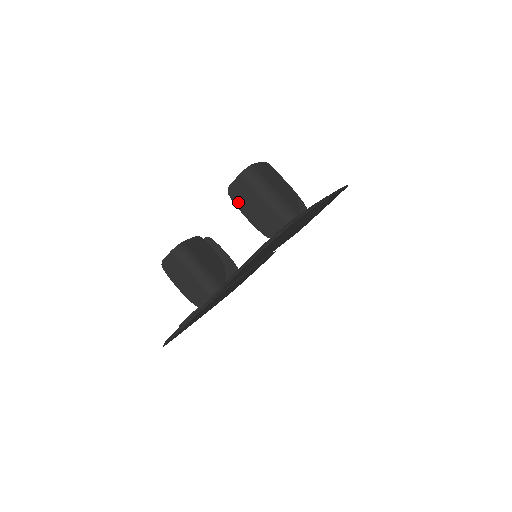
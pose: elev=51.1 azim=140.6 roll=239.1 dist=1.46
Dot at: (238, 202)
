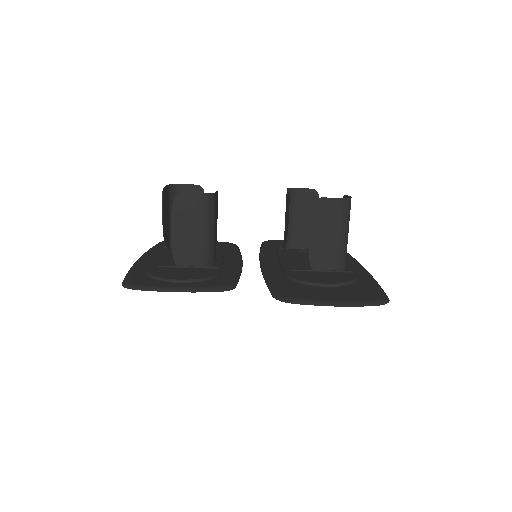
Dot at: (316, 217)
